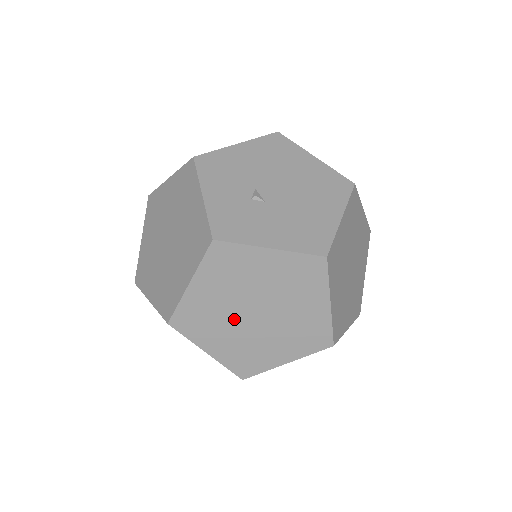
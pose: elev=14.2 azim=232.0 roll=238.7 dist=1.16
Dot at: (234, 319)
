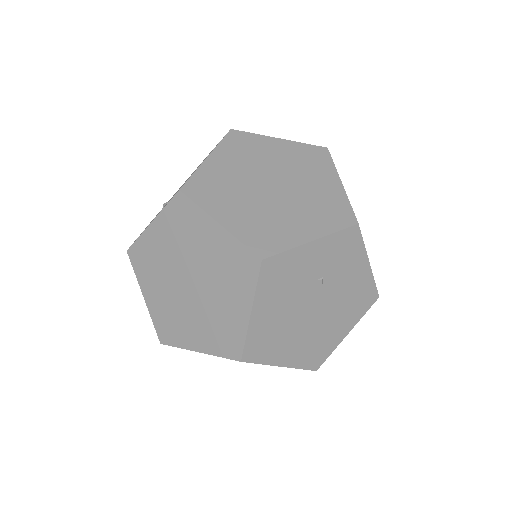
Dot at: (185, 302)
